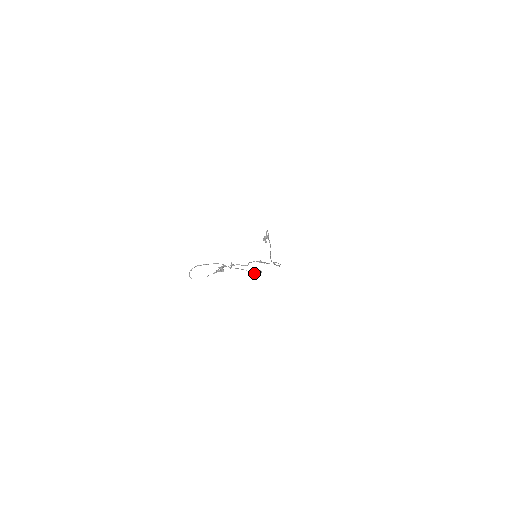
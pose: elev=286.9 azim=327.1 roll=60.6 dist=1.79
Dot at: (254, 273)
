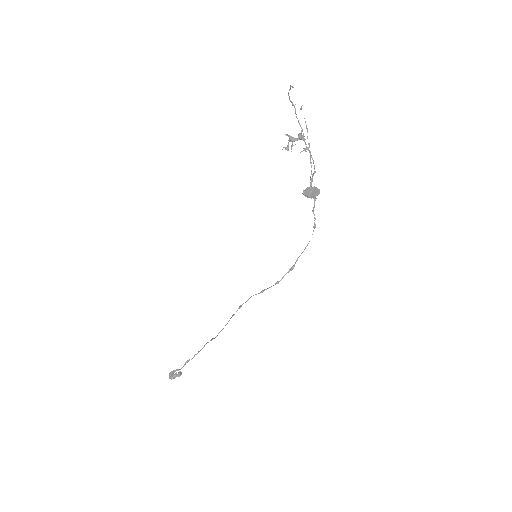
Dot at: (311, 187)
